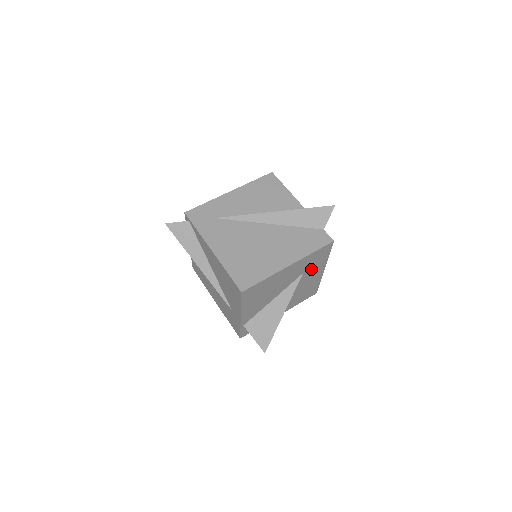
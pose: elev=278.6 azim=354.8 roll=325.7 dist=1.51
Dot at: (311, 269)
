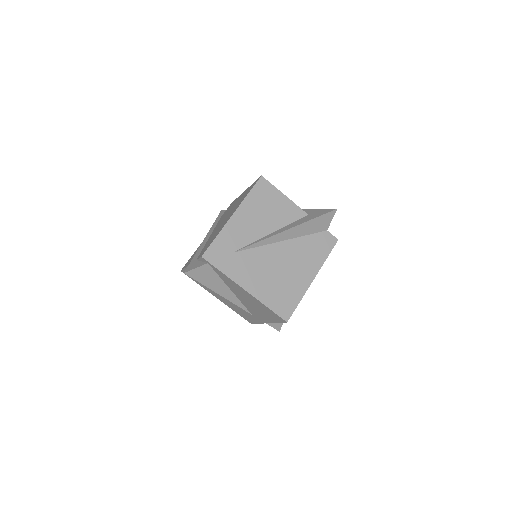
Dot at: occluded
